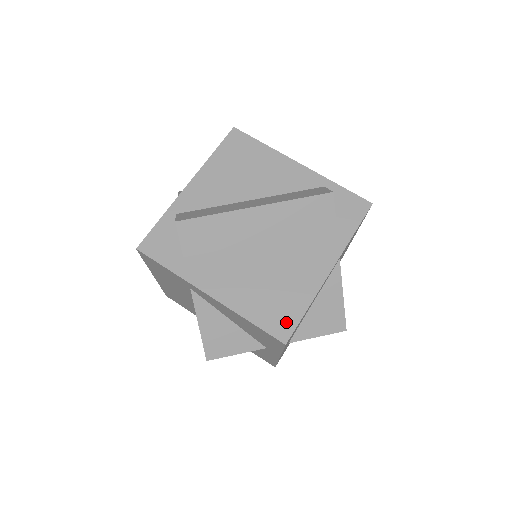
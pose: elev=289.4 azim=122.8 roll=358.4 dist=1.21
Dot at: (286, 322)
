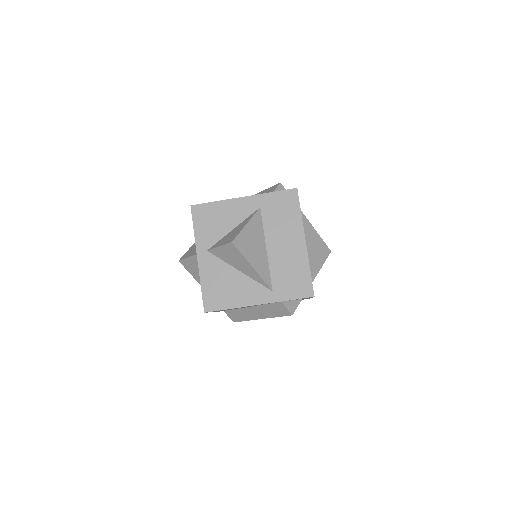
Dot at: occluded
